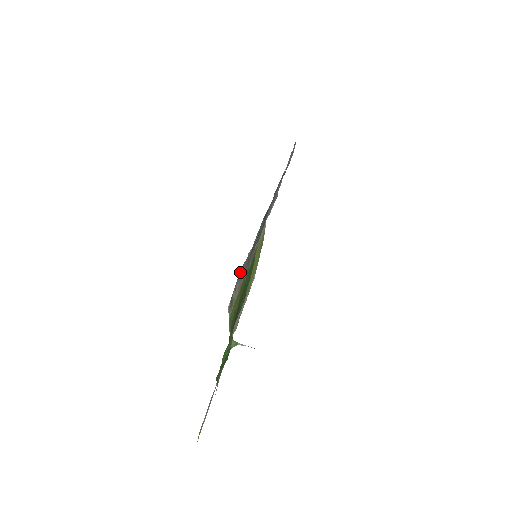
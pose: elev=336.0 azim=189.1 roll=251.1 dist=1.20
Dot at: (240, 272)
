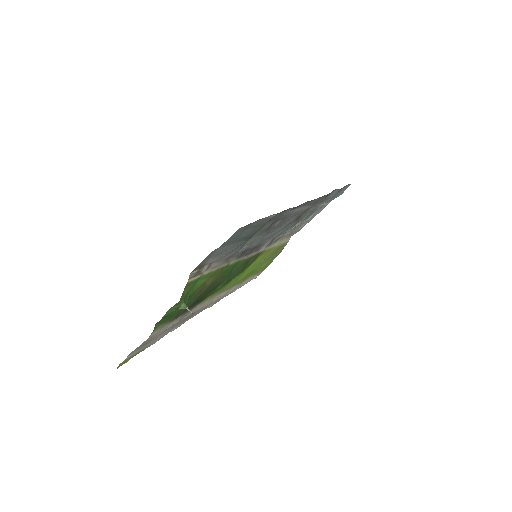
Dot at: (217, 252)
